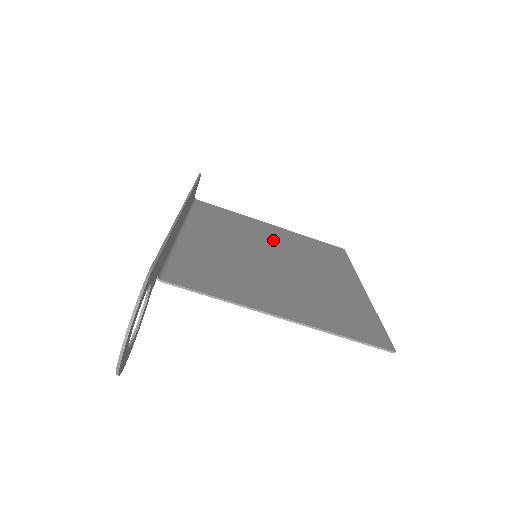
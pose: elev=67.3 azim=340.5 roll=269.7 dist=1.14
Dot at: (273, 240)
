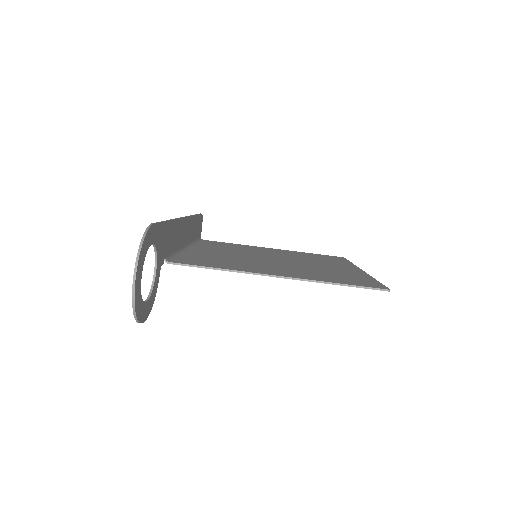
Dot at: (274, 253)
